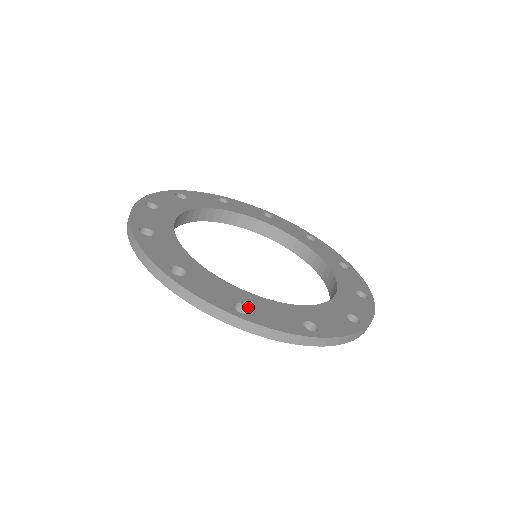
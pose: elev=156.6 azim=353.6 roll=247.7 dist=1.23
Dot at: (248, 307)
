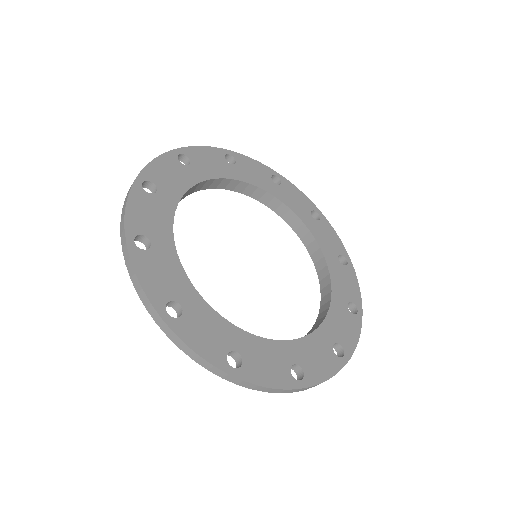
Dot at: (182, 310)
